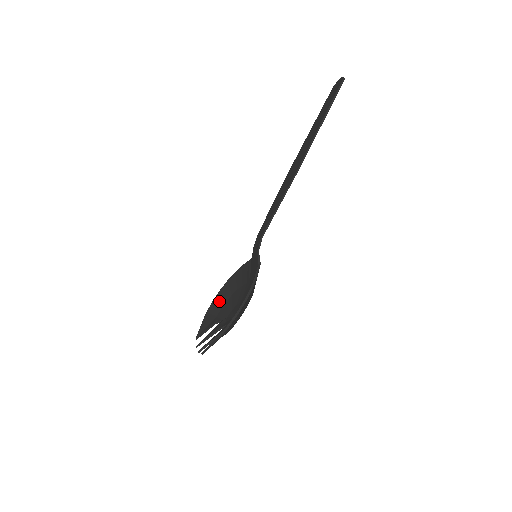
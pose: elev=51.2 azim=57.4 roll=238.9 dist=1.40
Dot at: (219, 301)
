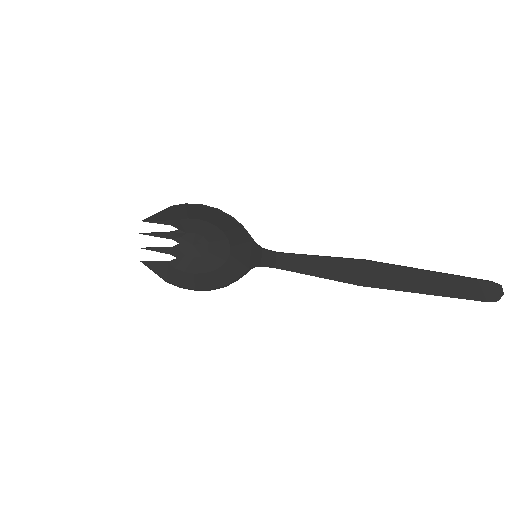
Dot at: (192, 212)
